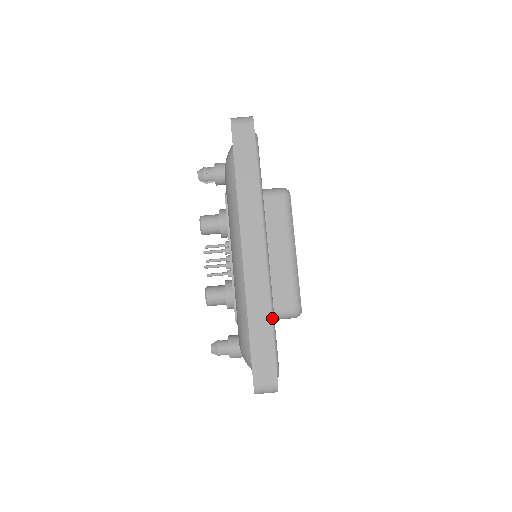
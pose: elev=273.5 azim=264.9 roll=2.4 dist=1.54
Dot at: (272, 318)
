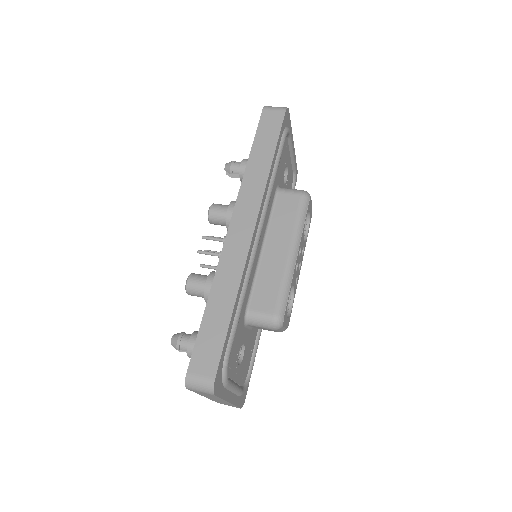
Dot at: (238, 307)
